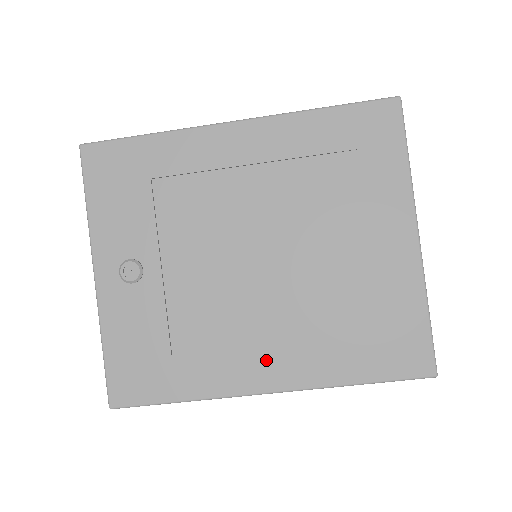
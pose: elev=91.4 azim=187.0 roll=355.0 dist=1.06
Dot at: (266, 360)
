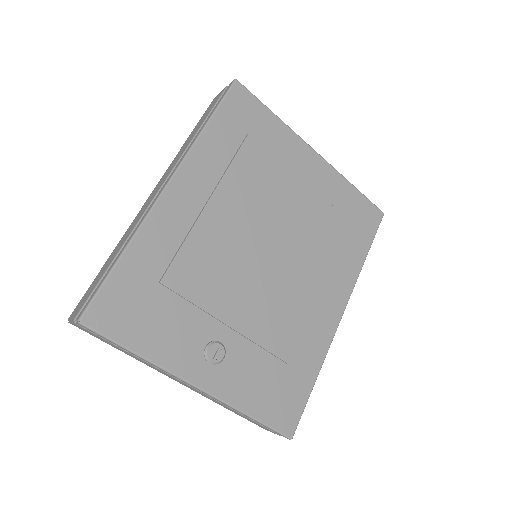
Dot at: (326, 300)
